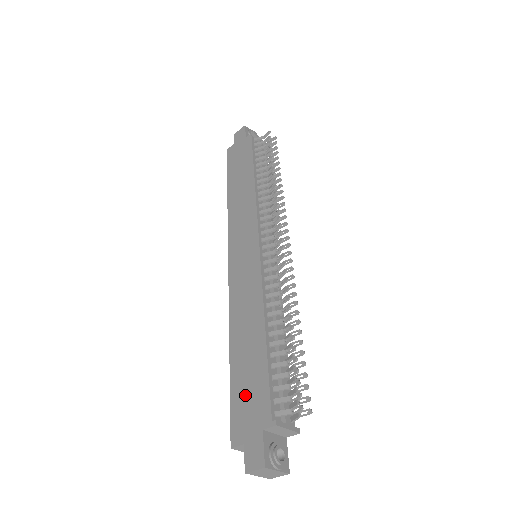
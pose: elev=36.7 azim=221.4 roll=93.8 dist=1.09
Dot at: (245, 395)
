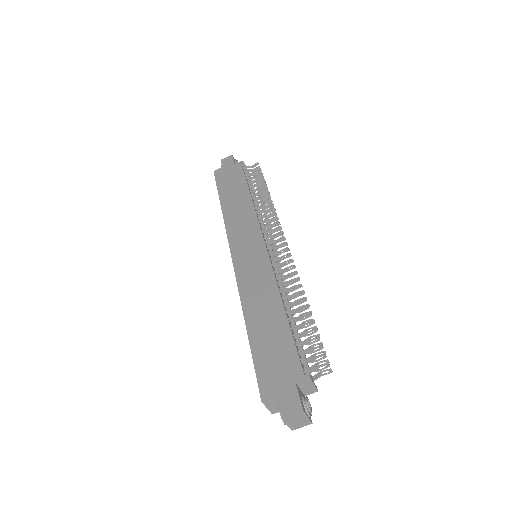
Dot at: (271, 358)
